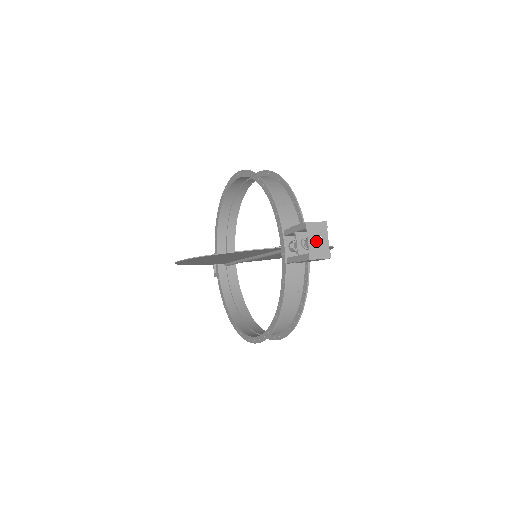
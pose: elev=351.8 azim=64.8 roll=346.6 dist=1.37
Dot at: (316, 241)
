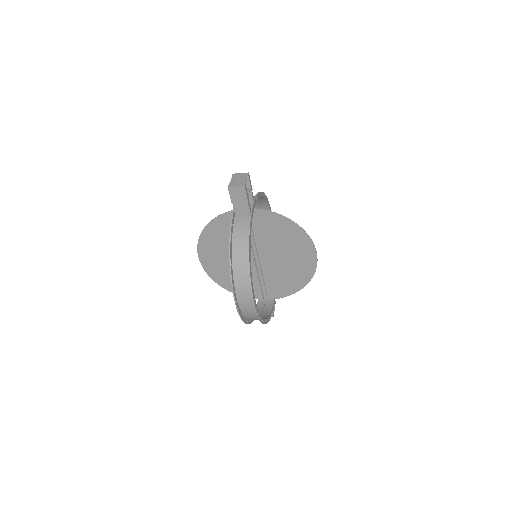
Dot at: (238, 181)
